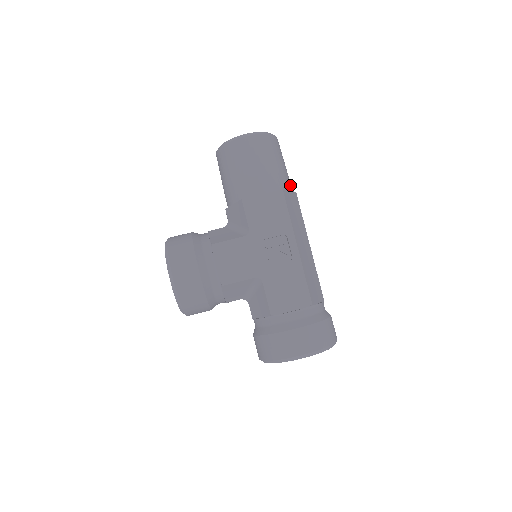
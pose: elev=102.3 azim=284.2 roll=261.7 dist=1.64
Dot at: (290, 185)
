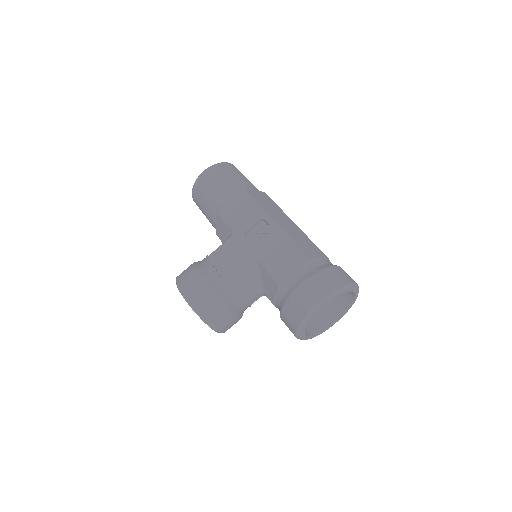
Dot at: (256, 189)
